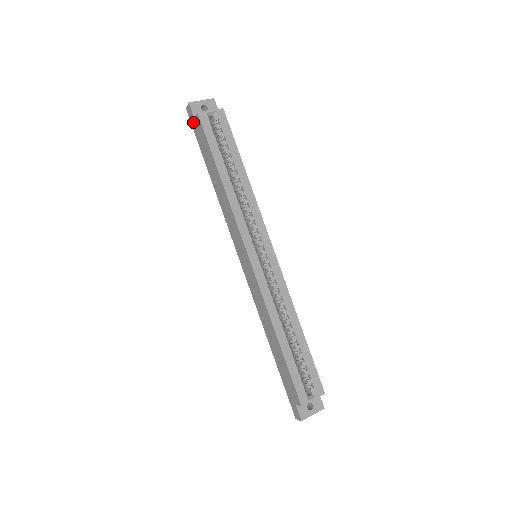
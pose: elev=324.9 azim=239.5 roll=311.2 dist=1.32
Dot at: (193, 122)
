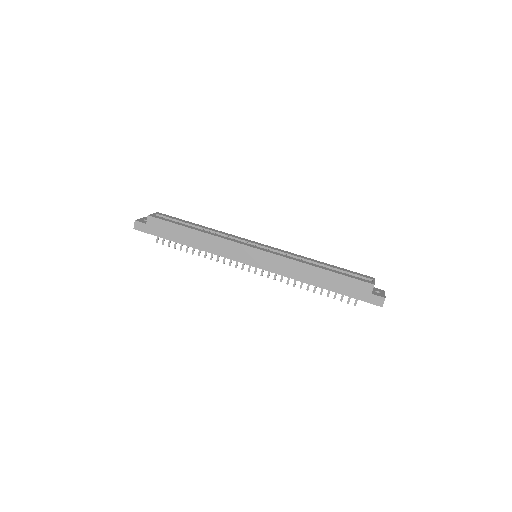
Dot at: (146, 228)
